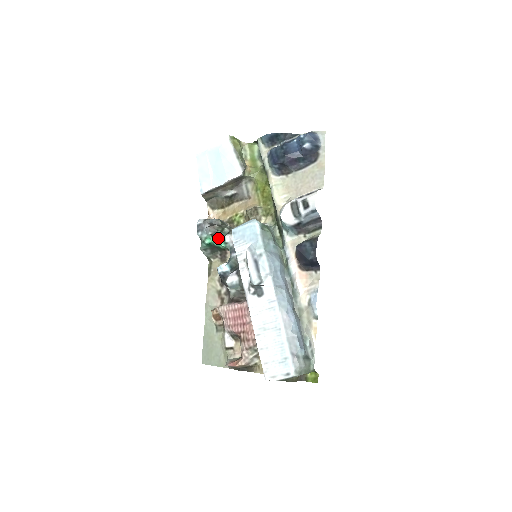
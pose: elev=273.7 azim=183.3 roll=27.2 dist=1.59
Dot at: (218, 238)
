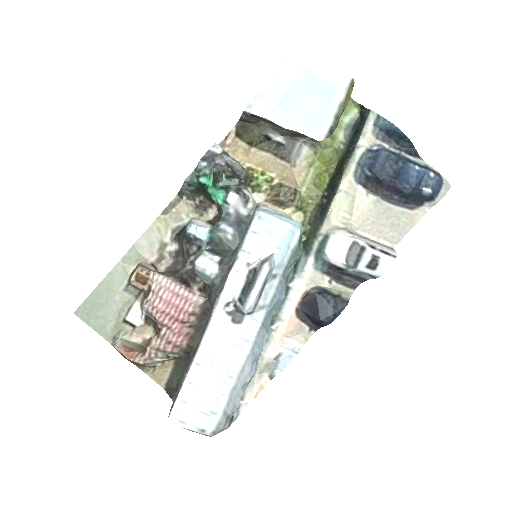
Dot at: (217, 181)
